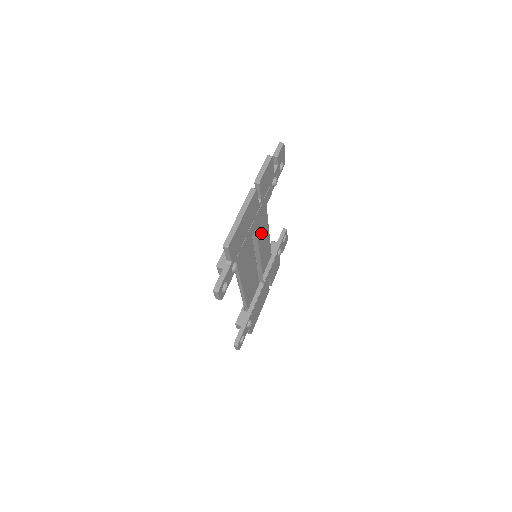
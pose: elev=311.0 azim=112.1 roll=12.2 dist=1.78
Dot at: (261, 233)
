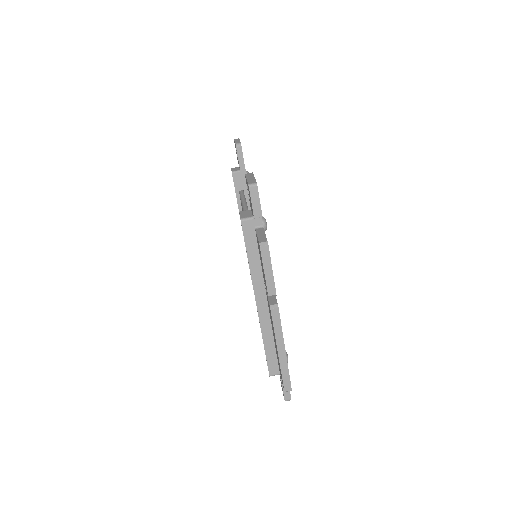
Dot at: occluded
